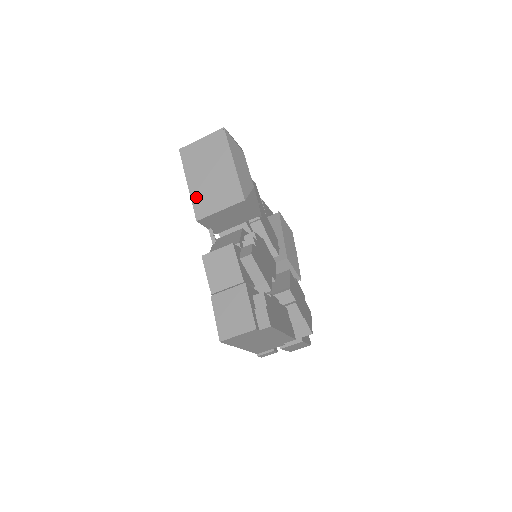
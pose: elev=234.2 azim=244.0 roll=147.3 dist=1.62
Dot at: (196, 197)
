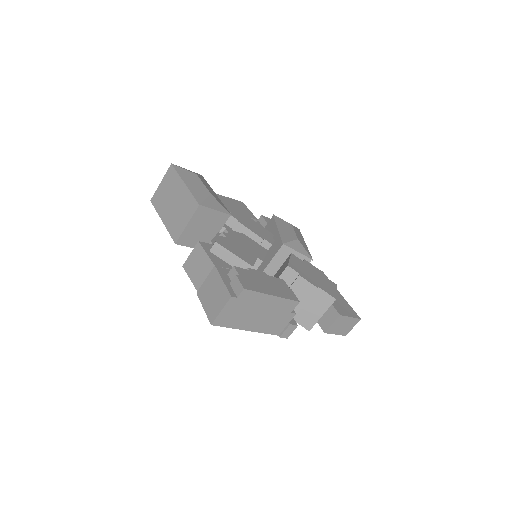
Dot at: (170, 226)
